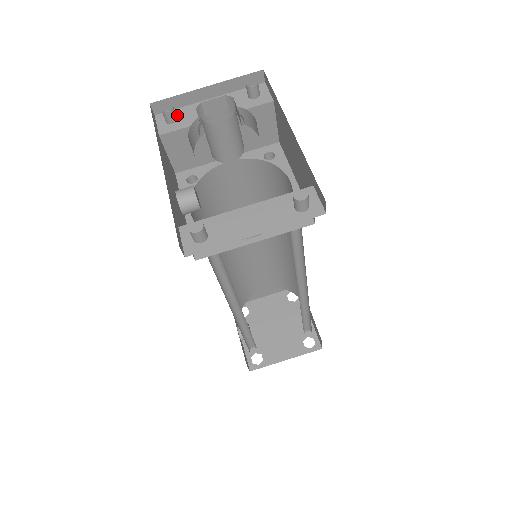
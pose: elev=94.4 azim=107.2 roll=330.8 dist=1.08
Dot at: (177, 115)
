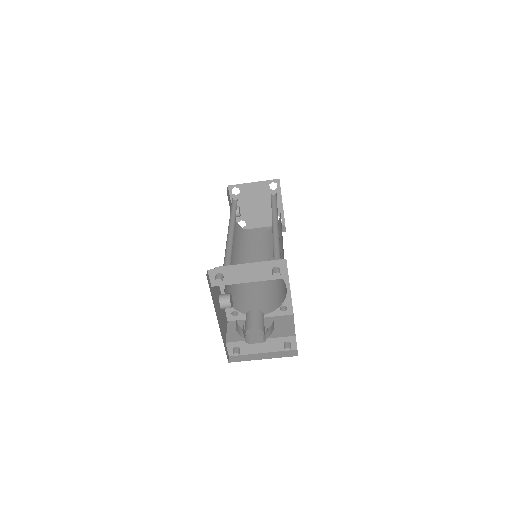
Dot at: (223, 274)
